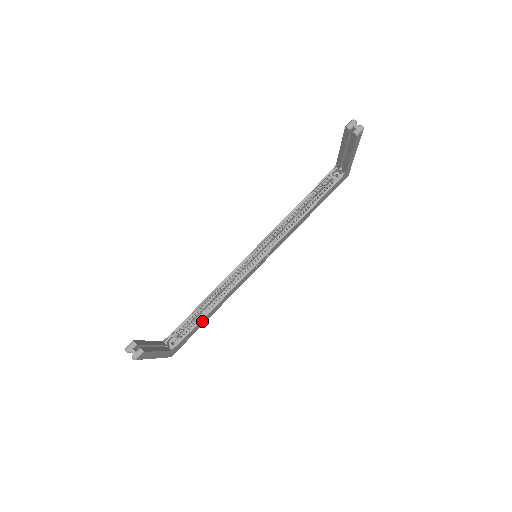
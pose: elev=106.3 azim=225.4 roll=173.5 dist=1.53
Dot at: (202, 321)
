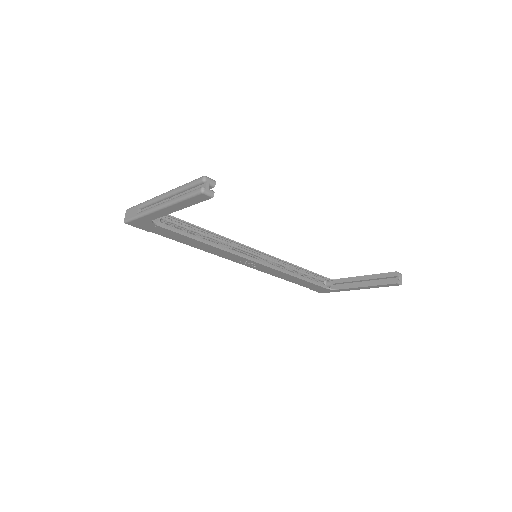
Dot at: (184, 237)
